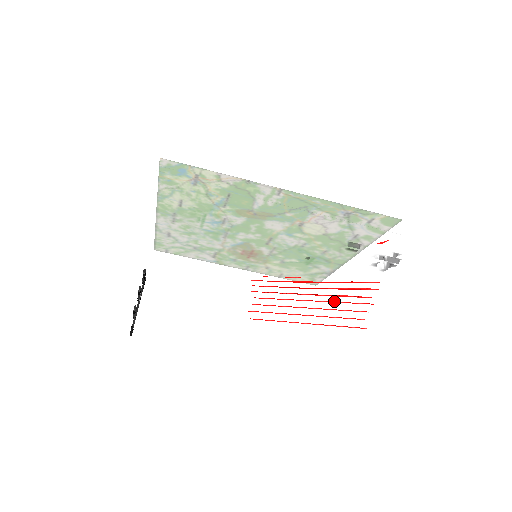
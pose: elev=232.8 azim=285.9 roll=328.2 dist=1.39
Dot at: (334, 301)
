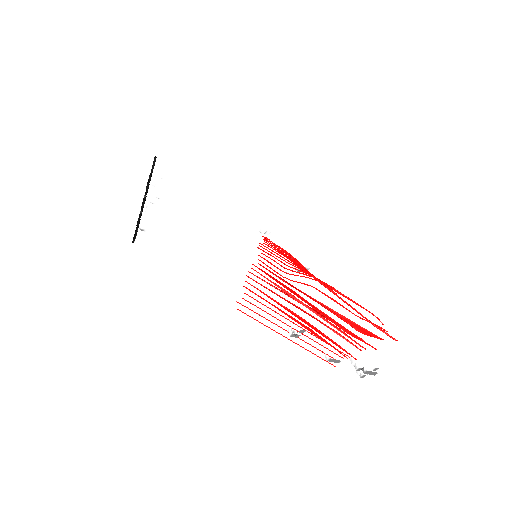
Dot at: occluded
